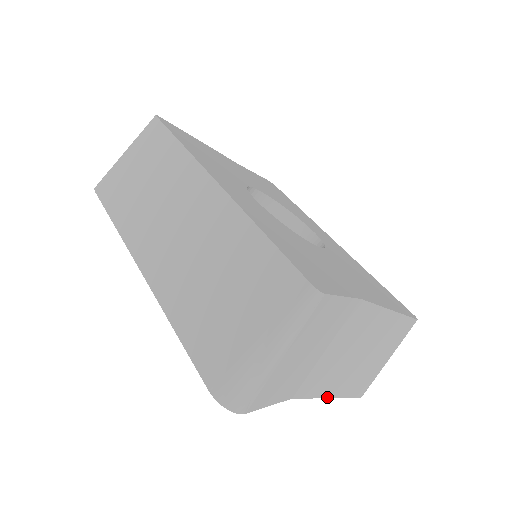
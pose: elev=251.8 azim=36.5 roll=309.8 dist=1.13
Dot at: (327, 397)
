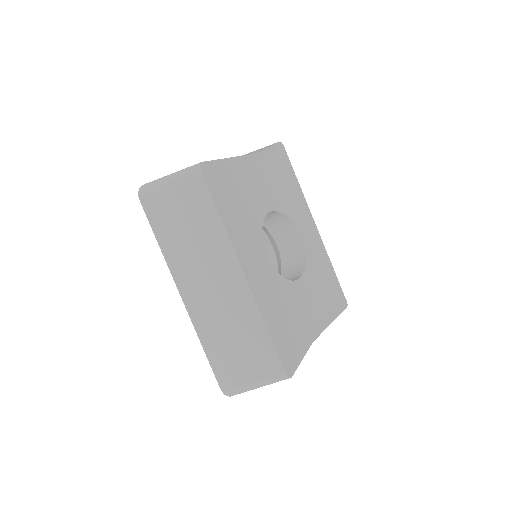
Dot at: occluded
